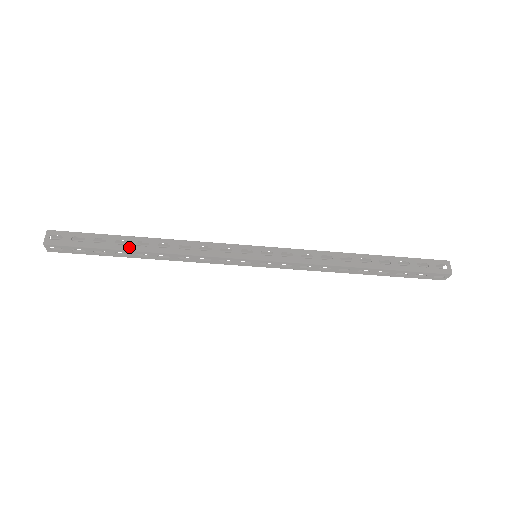
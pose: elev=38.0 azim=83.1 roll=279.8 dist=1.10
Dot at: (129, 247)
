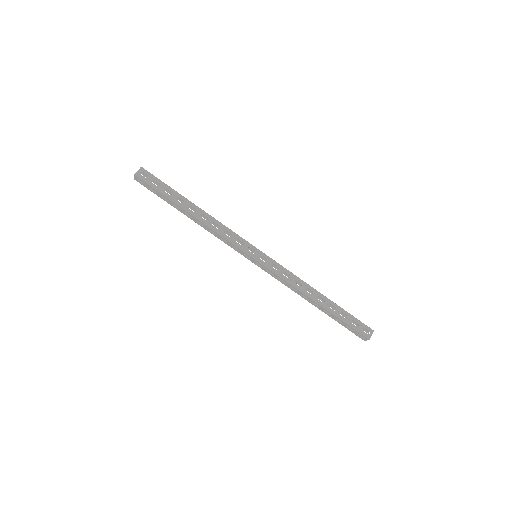
Dot at: (183, 206)
